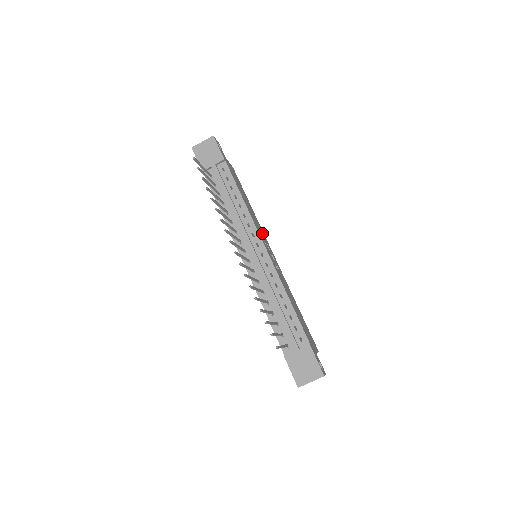
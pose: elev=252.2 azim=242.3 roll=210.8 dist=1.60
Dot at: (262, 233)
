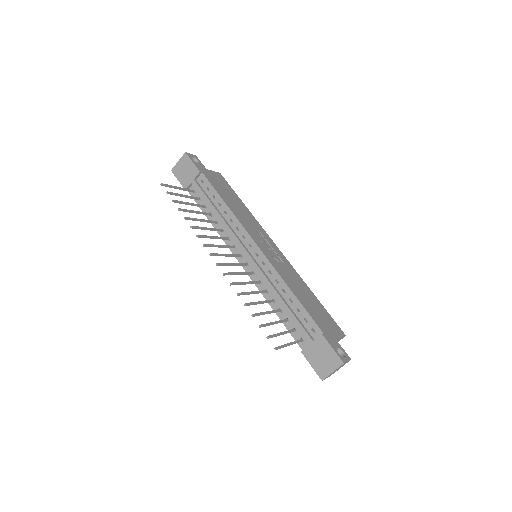
Dot at: (259, 230)
